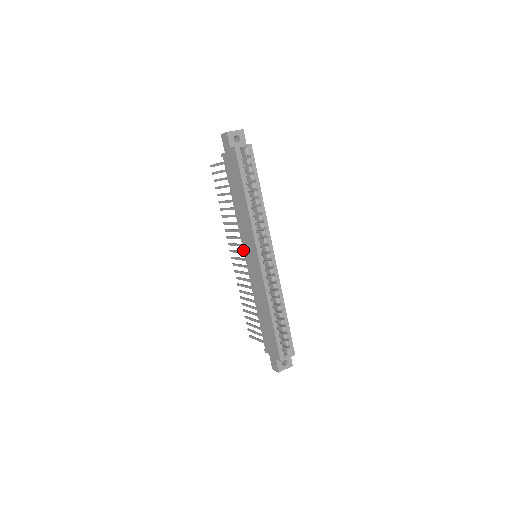
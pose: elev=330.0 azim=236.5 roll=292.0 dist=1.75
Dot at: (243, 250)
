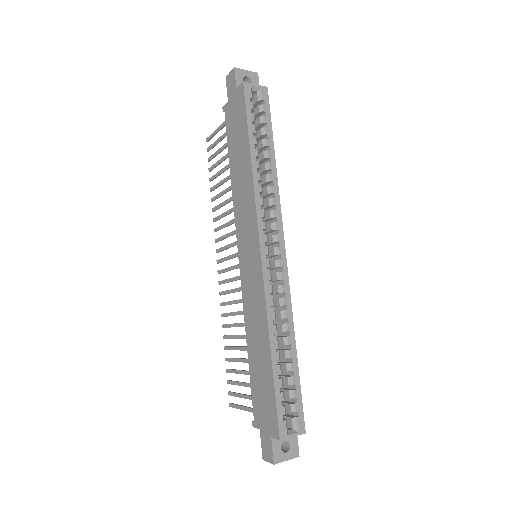
Dot at: (237, 246)
